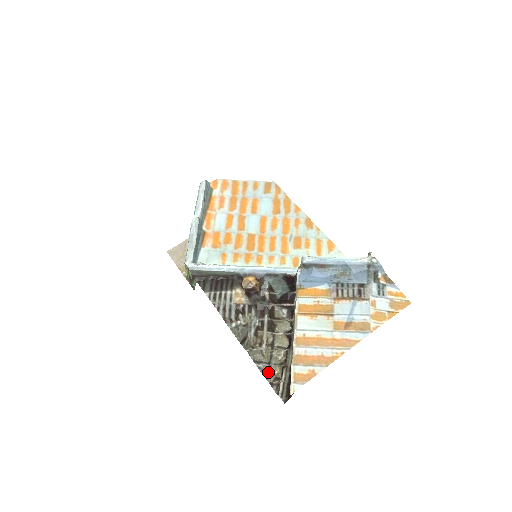
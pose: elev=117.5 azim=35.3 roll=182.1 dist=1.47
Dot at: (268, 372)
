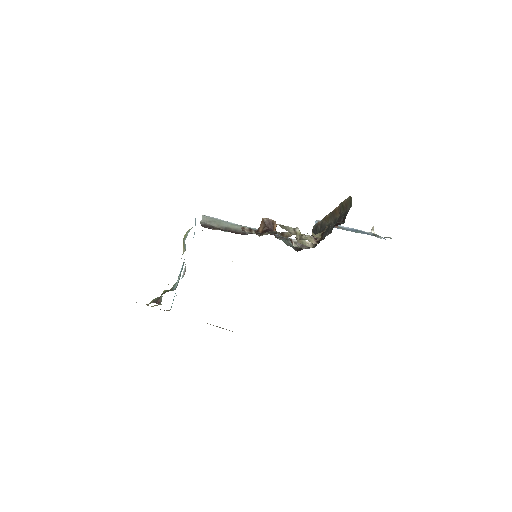
Dot at: occluded
